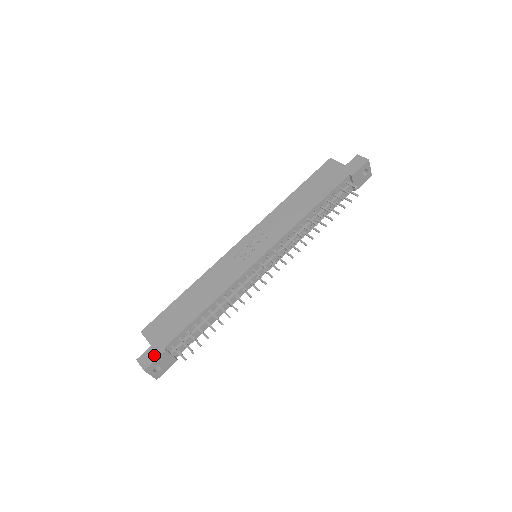
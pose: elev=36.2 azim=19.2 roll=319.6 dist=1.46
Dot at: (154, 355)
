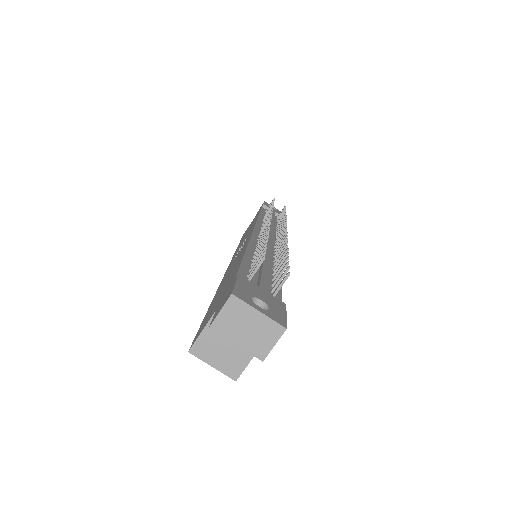
Dot at: (228, 291)
